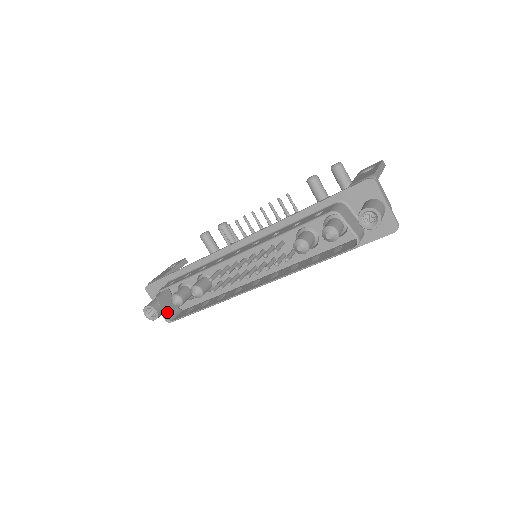
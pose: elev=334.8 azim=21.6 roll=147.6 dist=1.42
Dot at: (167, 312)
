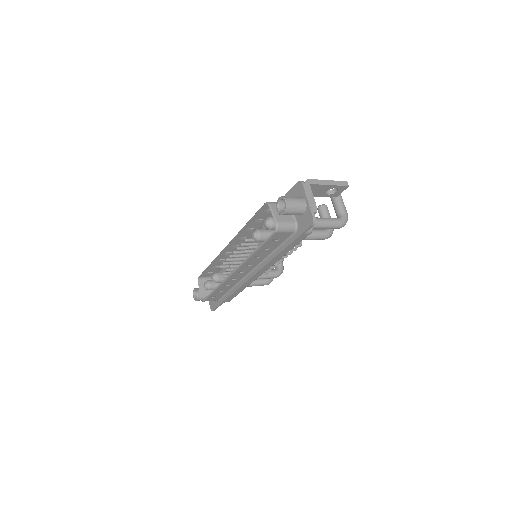
Dot at: (203, 295)
